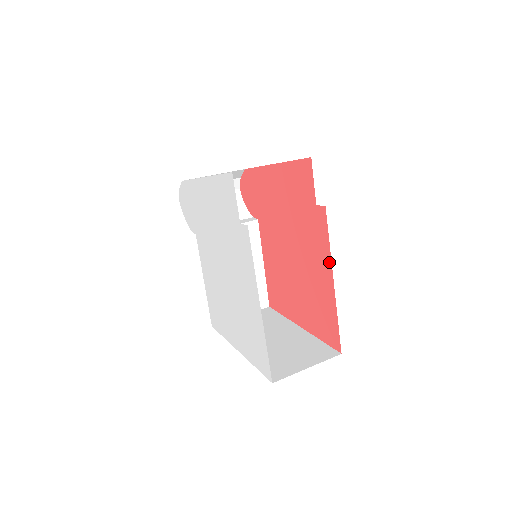
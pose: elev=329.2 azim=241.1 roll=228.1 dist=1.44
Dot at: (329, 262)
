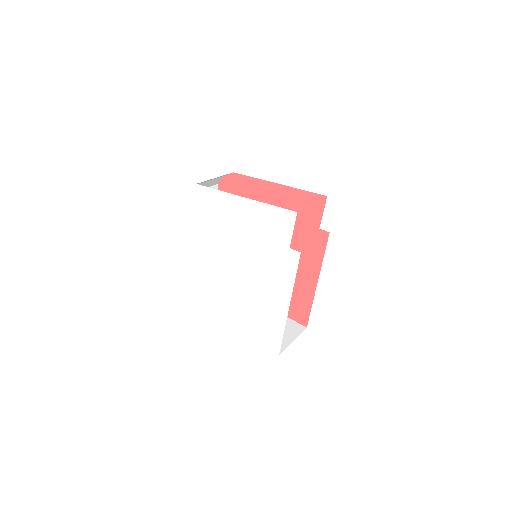
Dot at: (318, 268)
